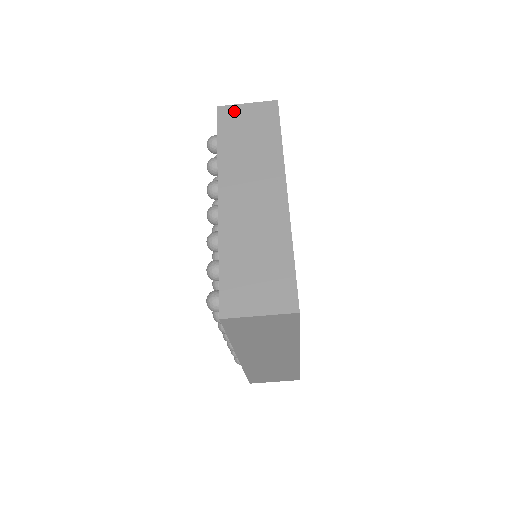
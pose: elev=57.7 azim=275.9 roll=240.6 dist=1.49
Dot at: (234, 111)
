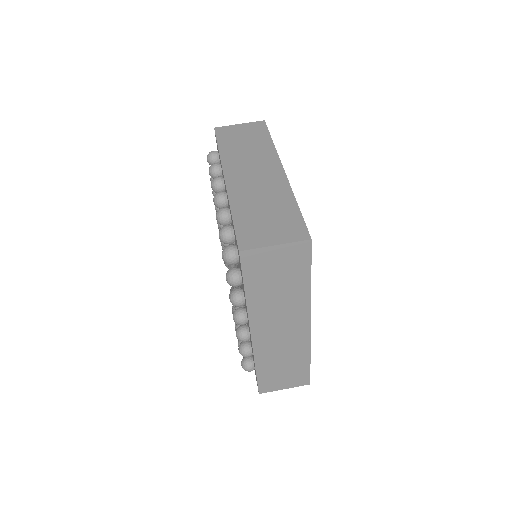
Dot at: occluded
